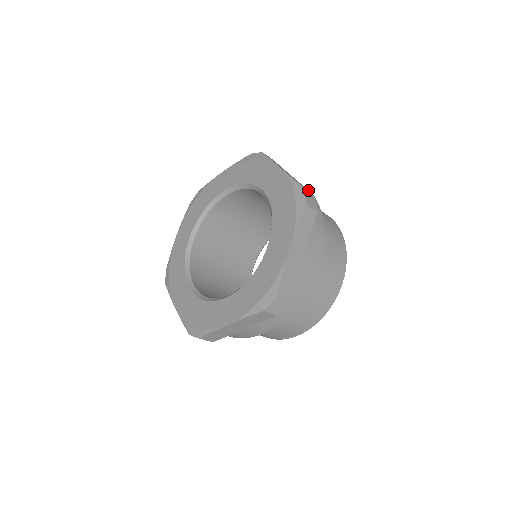
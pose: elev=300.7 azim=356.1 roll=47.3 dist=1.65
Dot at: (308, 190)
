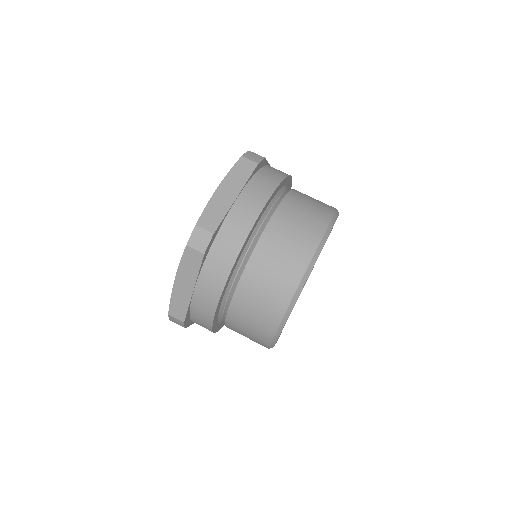
Dot at: (218, 224)
